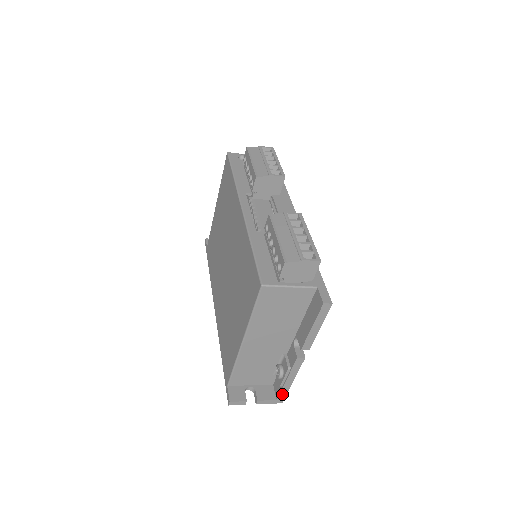
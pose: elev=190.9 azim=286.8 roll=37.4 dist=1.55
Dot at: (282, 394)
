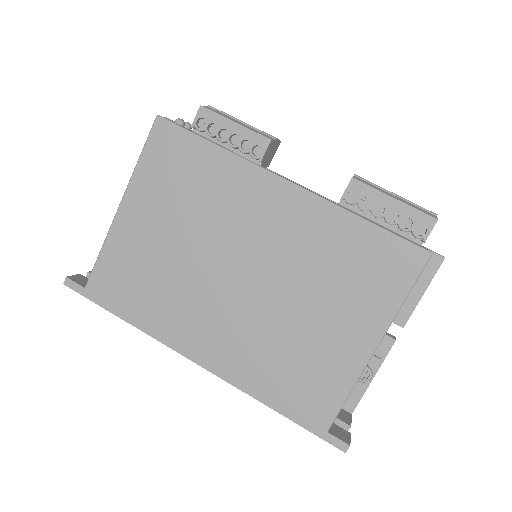
Dot at: (358, 402)
